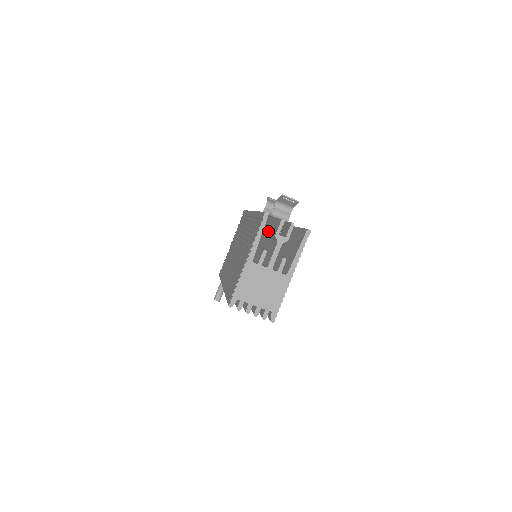
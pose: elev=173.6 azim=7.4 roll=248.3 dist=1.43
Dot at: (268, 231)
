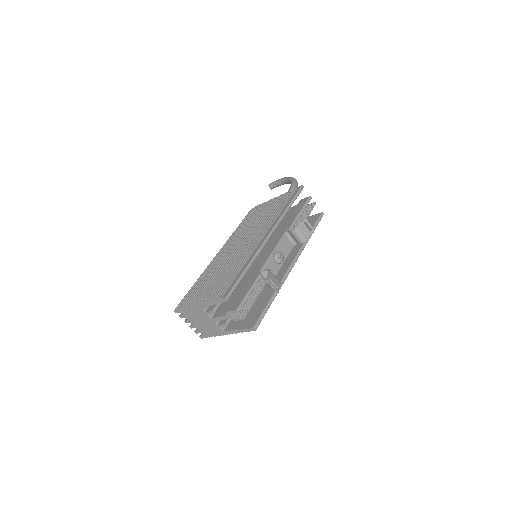
Dot at: (247, 281)
